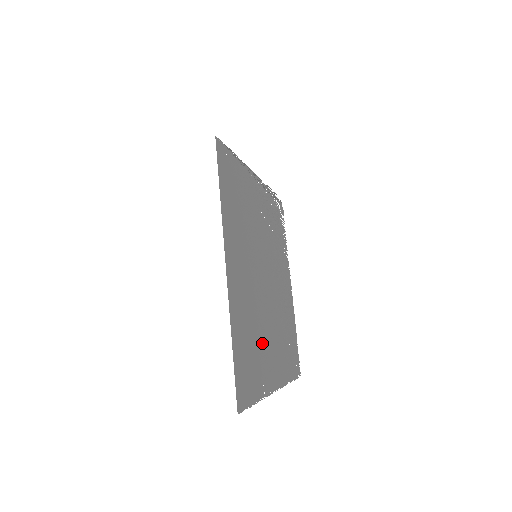
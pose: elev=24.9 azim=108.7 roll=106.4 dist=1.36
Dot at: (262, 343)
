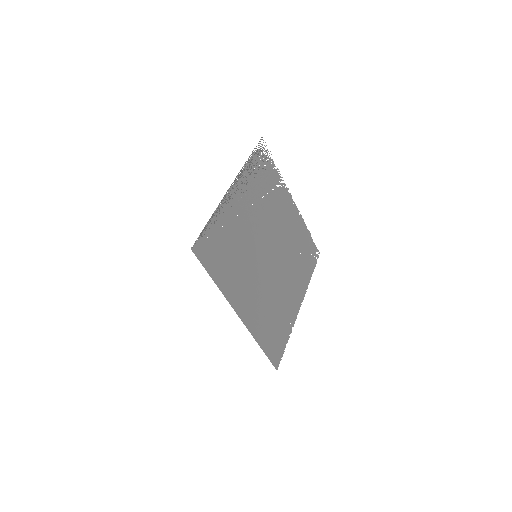
Dot at: (281, 302)
